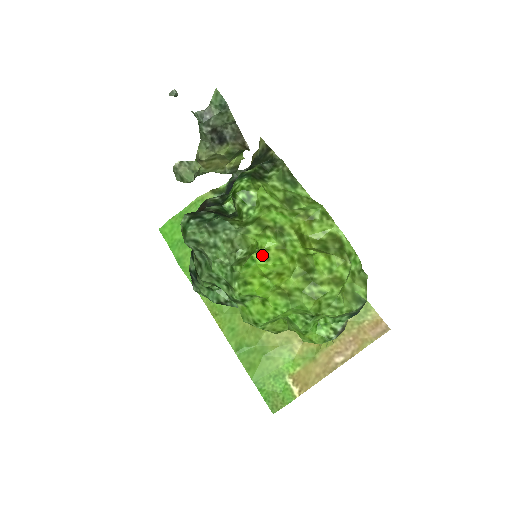
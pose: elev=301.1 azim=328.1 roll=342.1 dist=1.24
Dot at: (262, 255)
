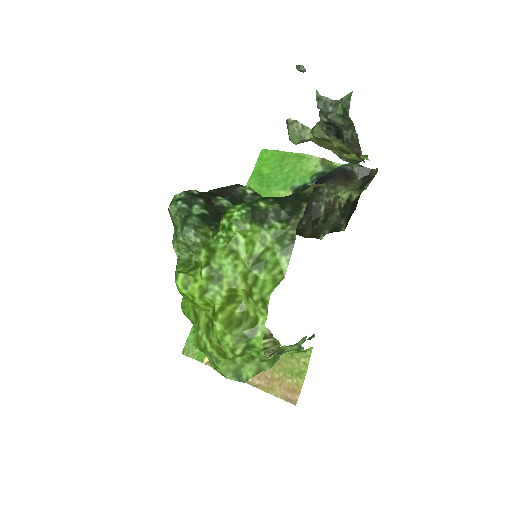
Dot at: (186, 280)
